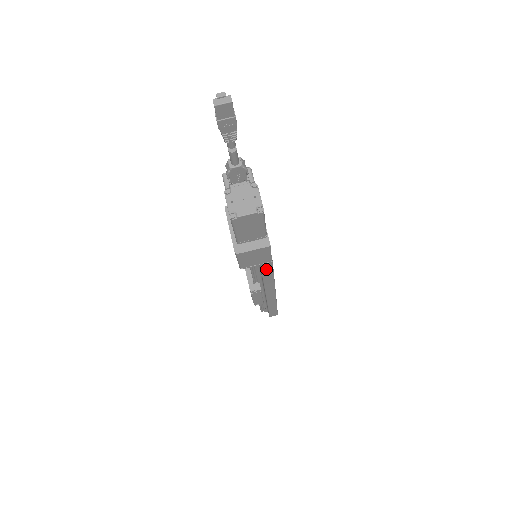
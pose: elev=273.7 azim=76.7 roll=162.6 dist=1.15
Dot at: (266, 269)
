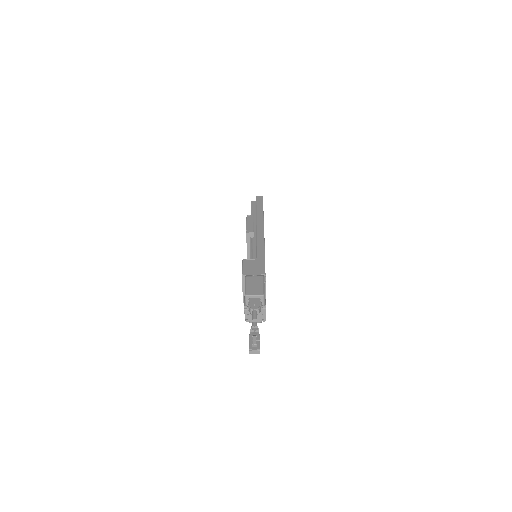
Dot at: occluded
